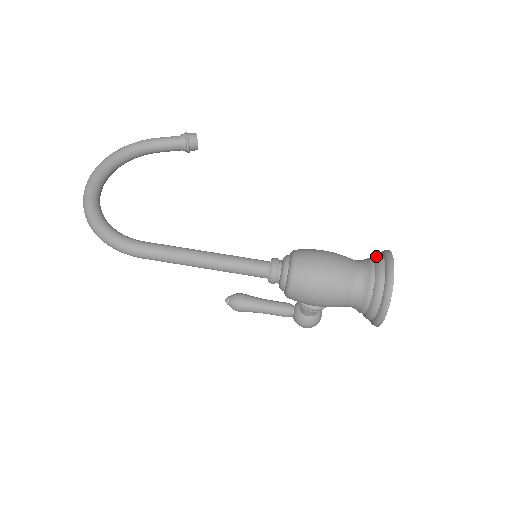
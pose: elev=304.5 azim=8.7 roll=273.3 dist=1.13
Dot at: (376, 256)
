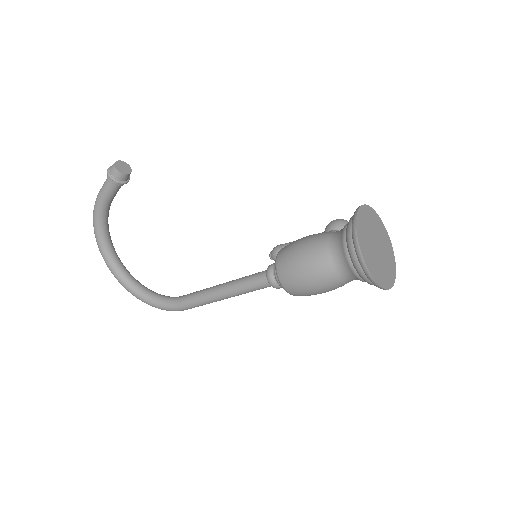
Dot at: (347, 241)
